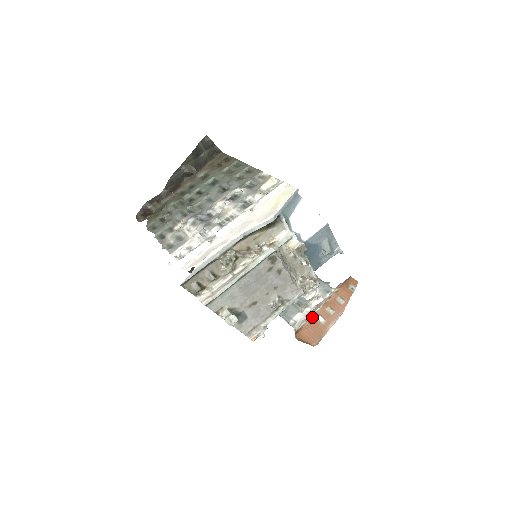
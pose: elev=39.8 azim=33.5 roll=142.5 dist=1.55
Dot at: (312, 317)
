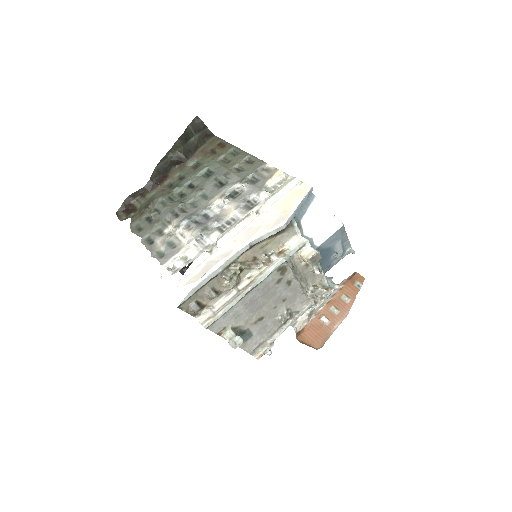
Dot at: (315, 317)
